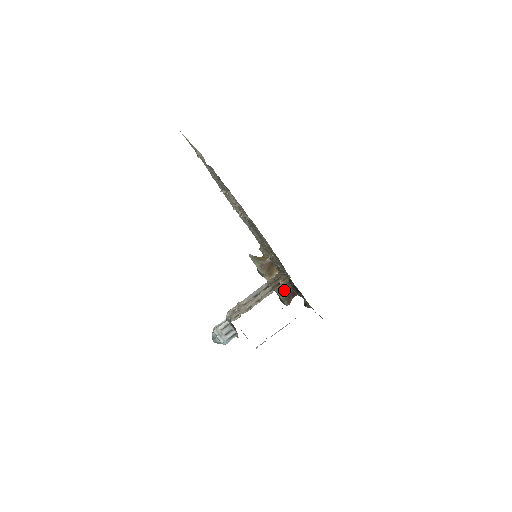
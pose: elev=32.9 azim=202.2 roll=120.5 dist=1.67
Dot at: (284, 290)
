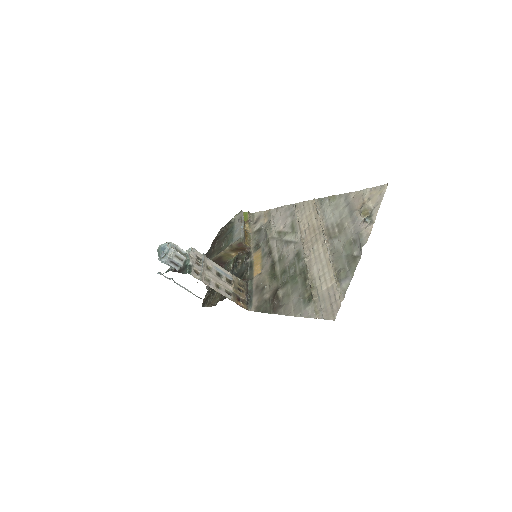
Dot at: (218, 261)
